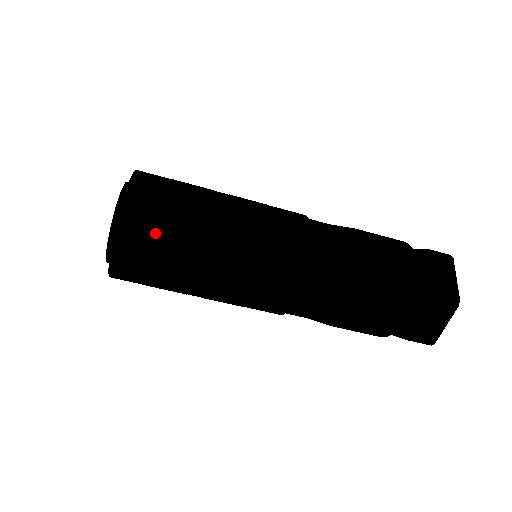
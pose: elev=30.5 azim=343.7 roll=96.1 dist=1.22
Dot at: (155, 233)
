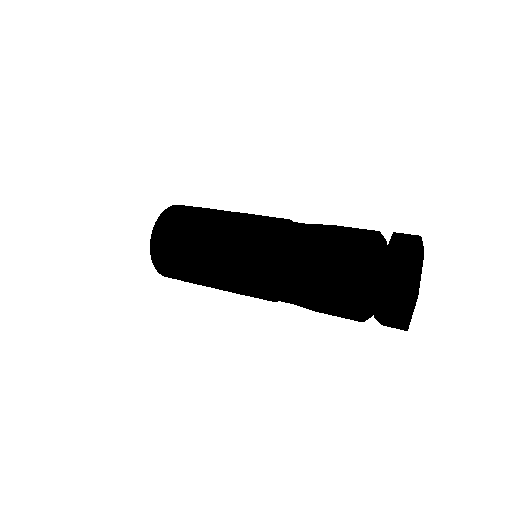
Dot at: (174, 272)
